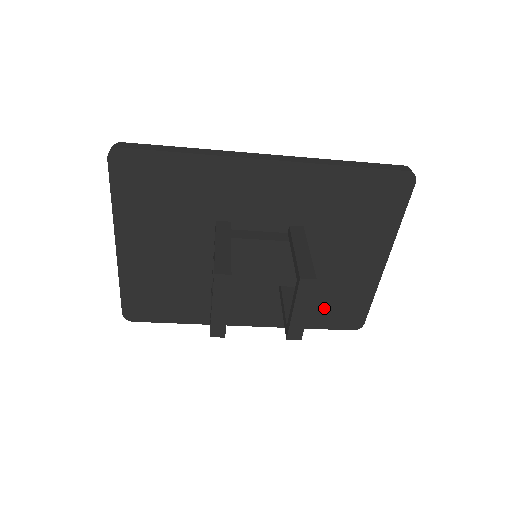
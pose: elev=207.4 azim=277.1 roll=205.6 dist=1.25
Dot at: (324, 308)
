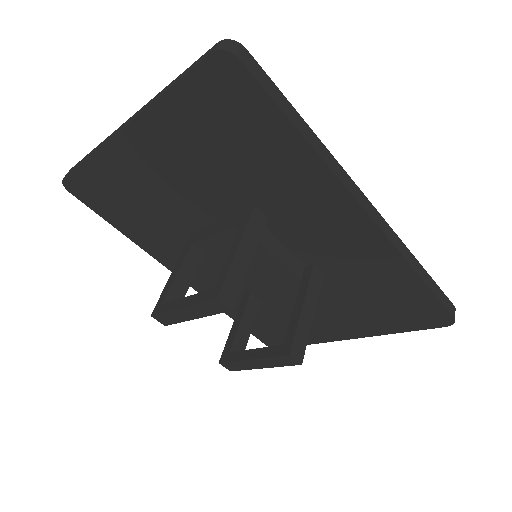
Dot at: (263, 320)
